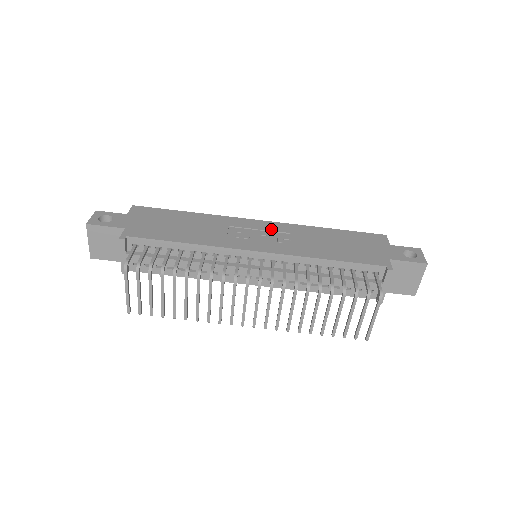
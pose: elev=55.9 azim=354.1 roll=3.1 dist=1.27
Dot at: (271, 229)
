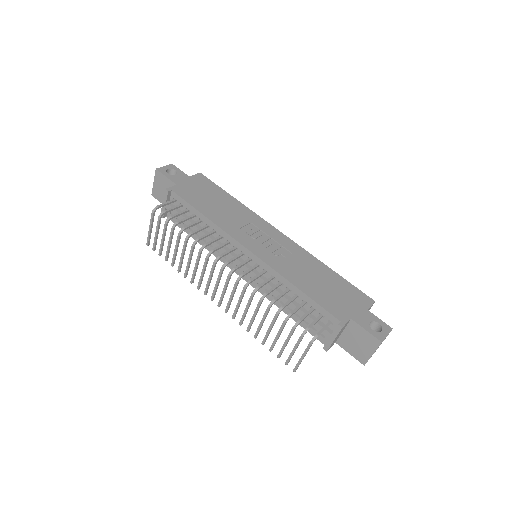
Dot at: (280, 242)
